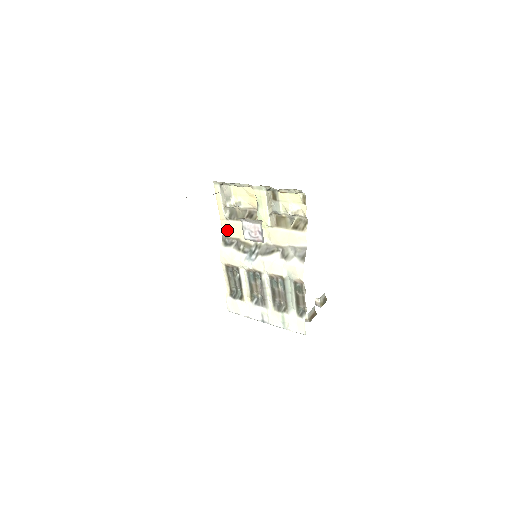
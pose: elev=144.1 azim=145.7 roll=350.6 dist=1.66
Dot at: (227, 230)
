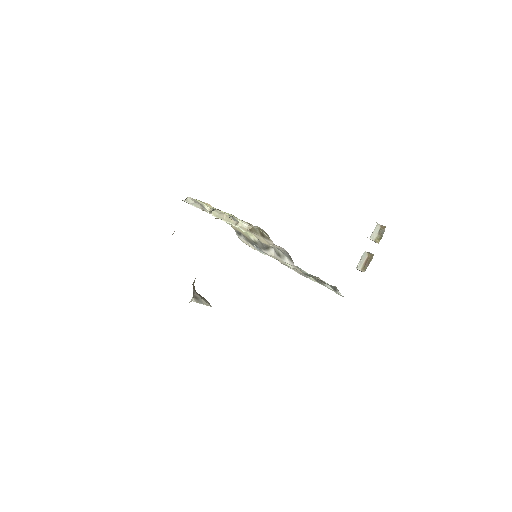
Dot at: occluded
